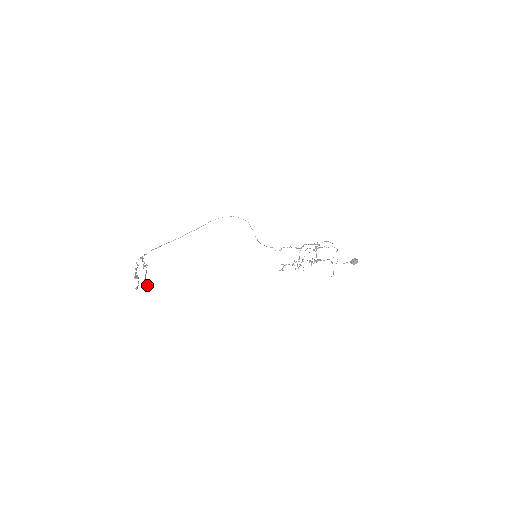
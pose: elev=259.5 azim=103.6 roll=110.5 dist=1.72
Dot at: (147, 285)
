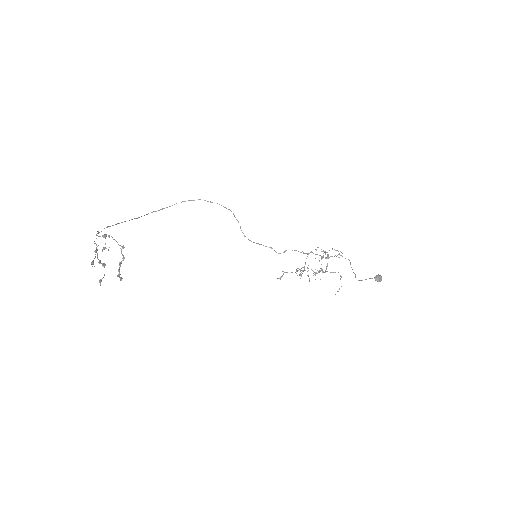
Dot at: (121, 278)
